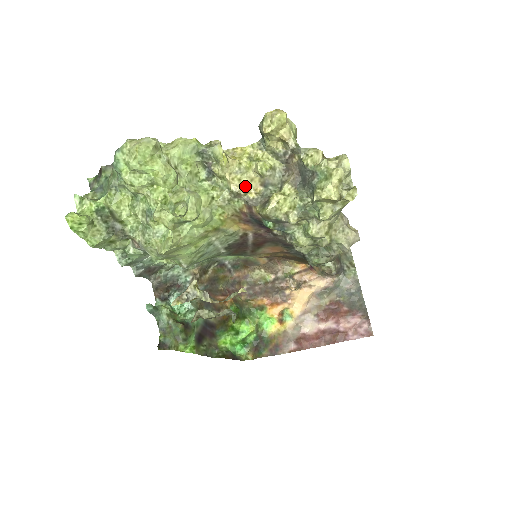
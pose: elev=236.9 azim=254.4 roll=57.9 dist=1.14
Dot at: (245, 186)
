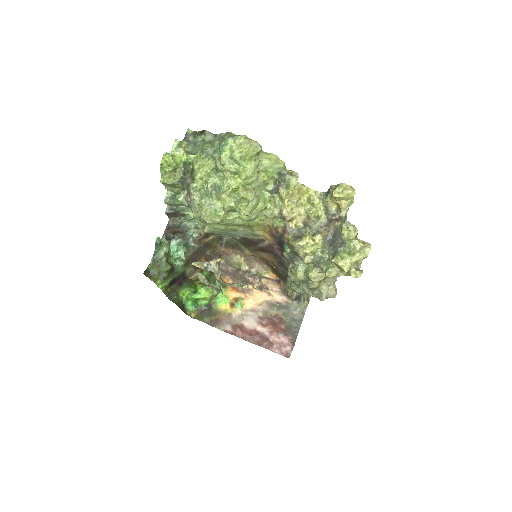
Dot at: (292, 216)
